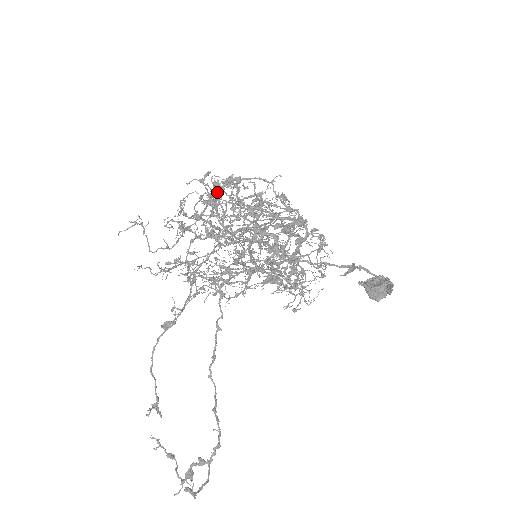
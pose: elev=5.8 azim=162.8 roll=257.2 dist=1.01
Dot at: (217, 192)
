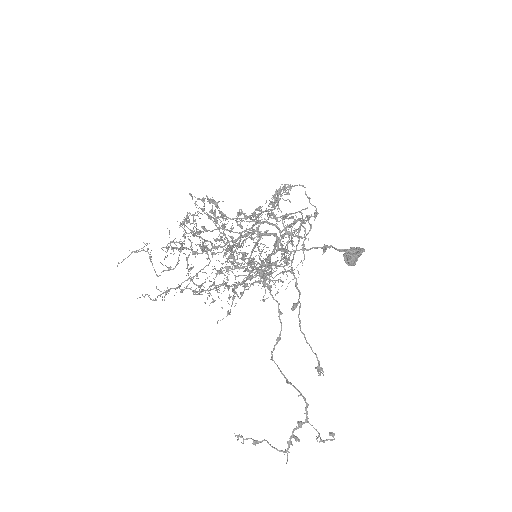
Dot at: occluded
